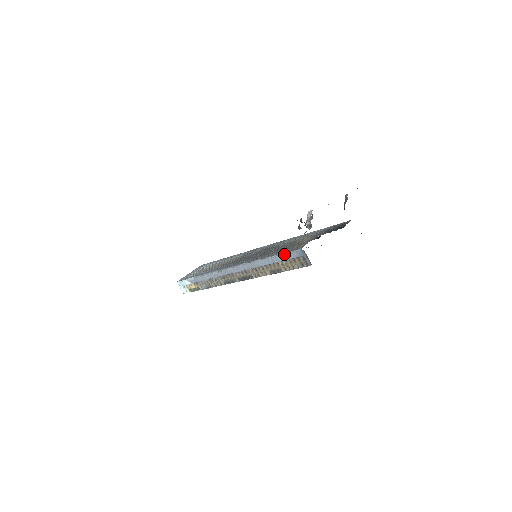
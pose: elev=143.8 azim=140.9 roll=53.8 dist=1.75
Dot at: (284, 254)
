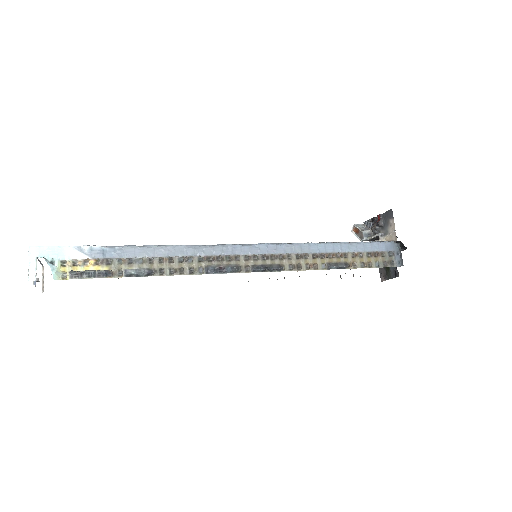
Dot at: (365, 242)
